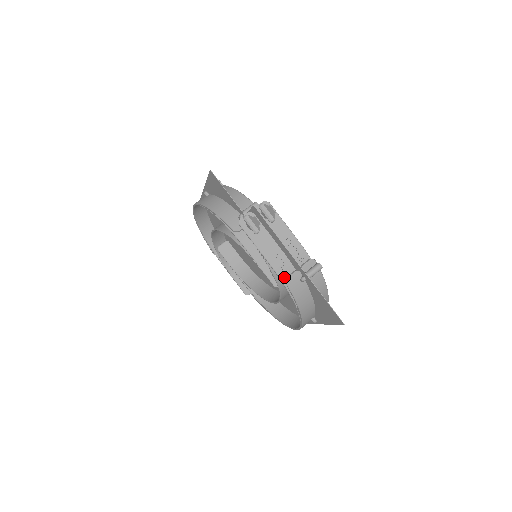
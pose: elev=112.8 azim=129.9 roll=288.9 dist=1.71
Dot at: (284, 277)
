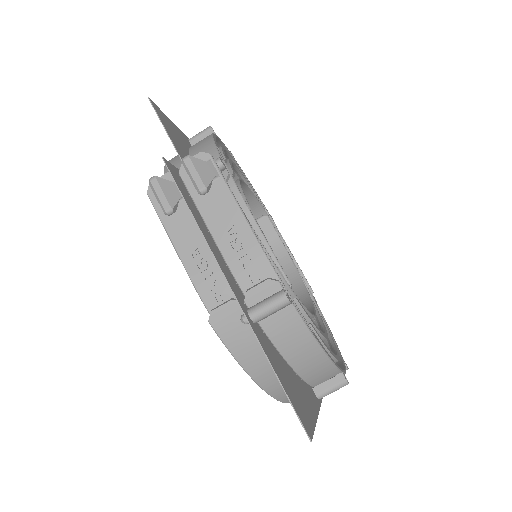
Dot at: (215, 307)
